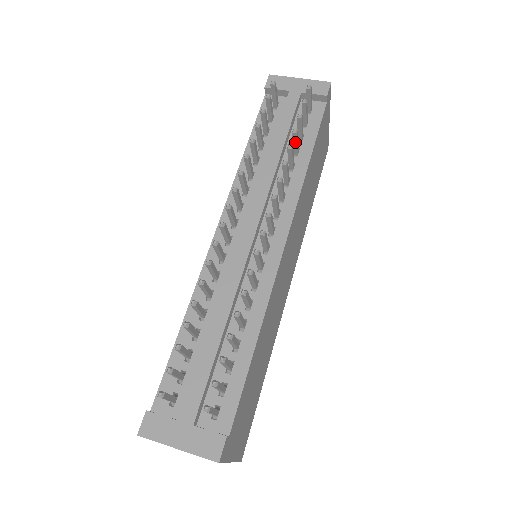
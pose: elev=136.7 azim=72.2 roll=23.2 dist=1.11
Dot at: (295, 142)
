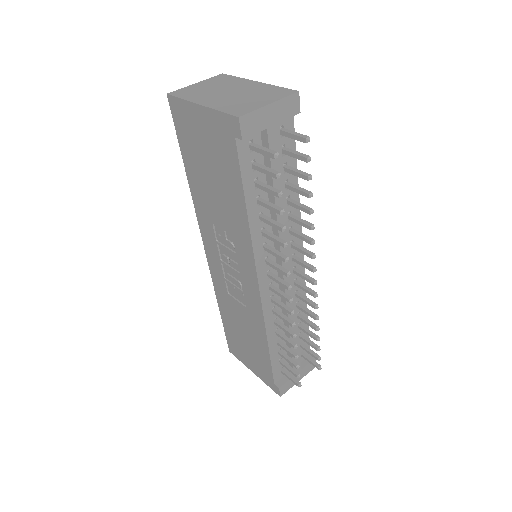
Dot at: (300, 193)
